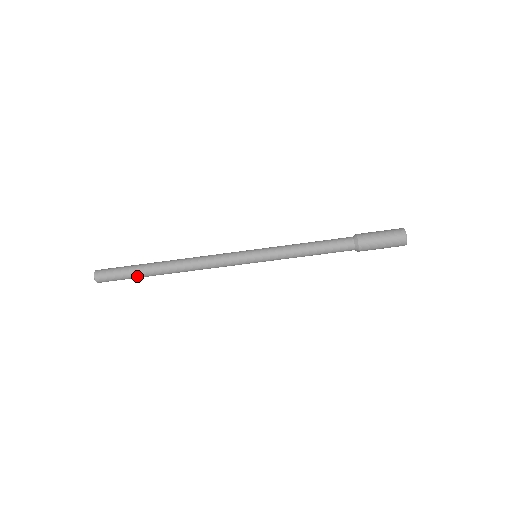
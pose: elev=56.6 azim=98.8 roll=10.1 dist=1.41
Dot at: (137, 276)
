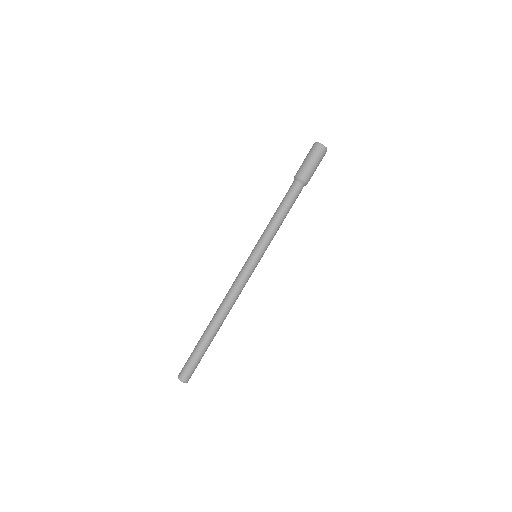
Dot at: (203, 349)
